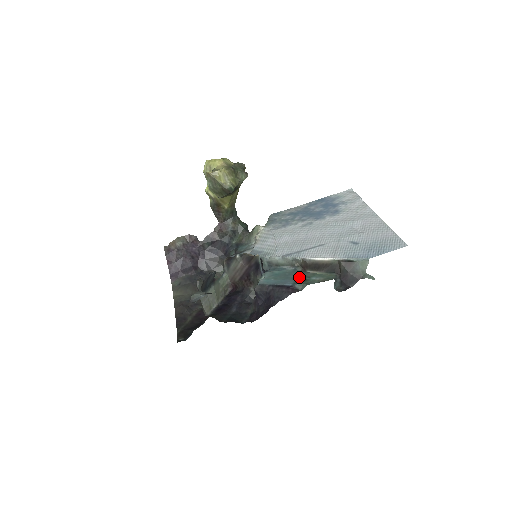
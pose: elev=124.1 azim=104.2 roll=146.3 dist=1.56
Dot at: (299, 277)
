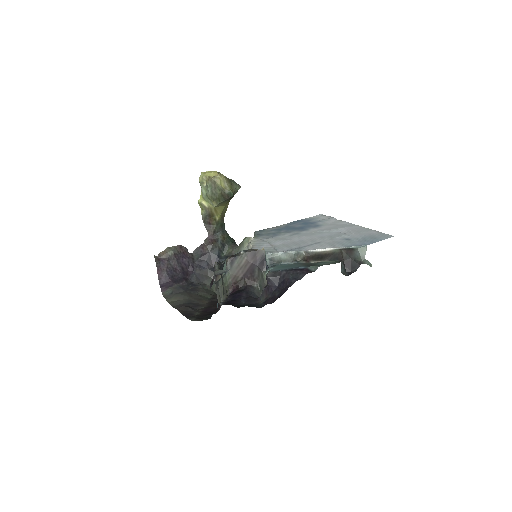
Dot at: (307, 264)
